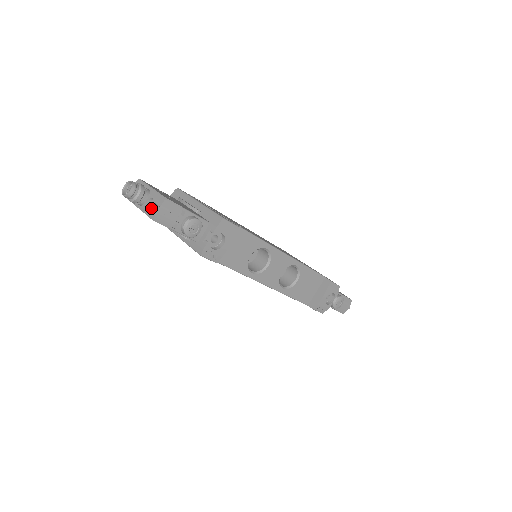
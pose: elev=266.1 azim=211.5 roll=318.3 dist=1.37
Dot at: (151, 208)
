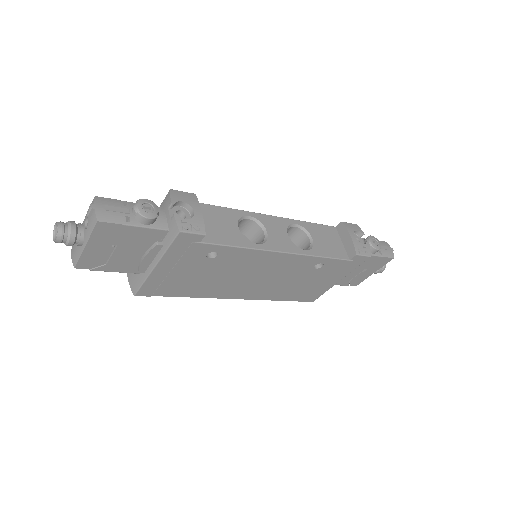
Dot at: (89, 220)
